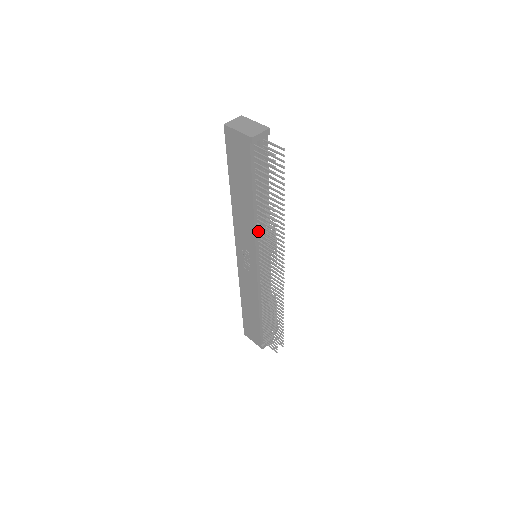
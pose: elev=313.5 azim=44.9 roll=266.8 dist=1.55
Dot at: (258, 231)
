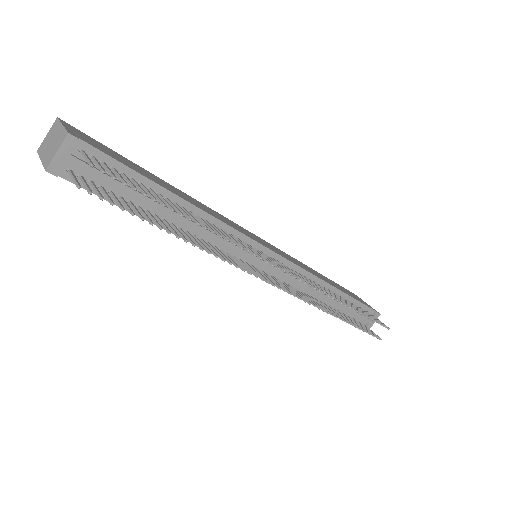
Dot at: occluded
